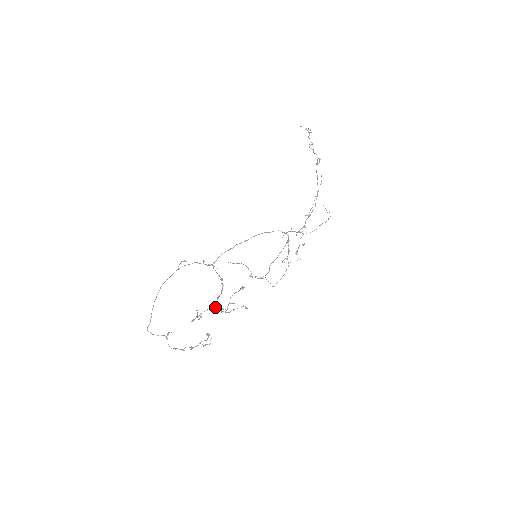
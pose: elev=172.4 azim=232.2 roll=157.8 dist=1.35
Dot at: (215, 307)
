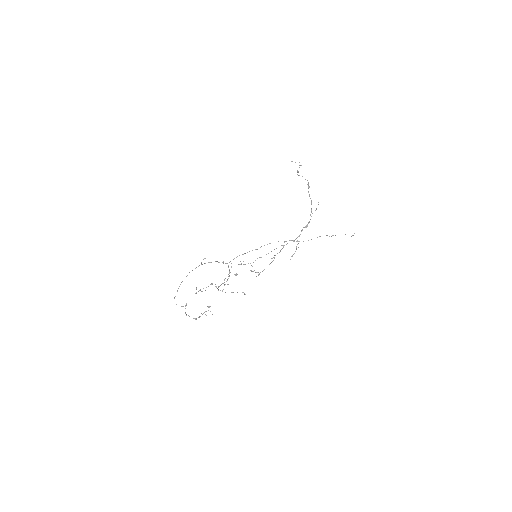
Dot at: occluded
